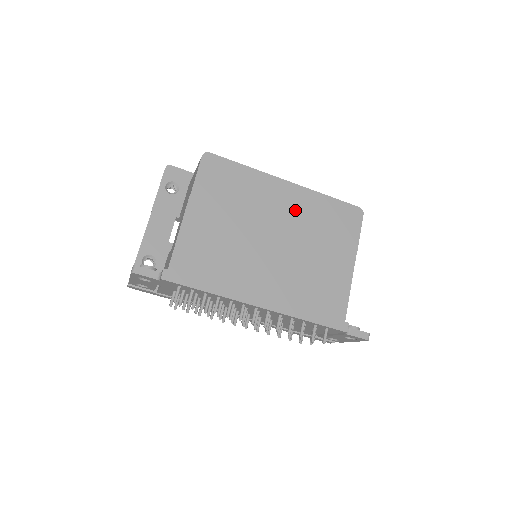
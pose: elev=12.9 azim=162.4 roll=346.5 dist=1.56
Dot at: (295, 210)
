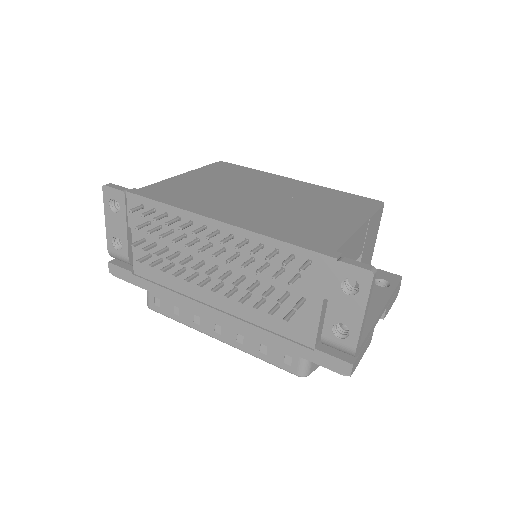
Dot at: (297, 190)
